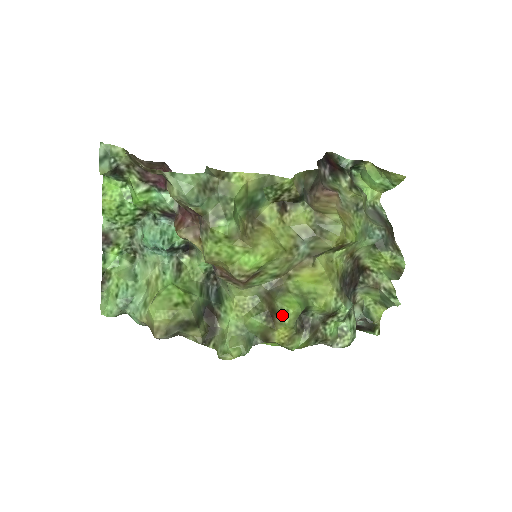
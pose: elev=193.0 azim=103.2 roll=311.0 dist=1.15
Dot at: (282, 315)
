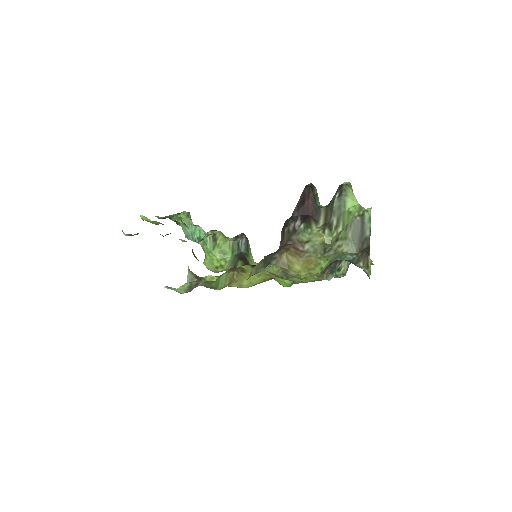
Dot at: occluded
